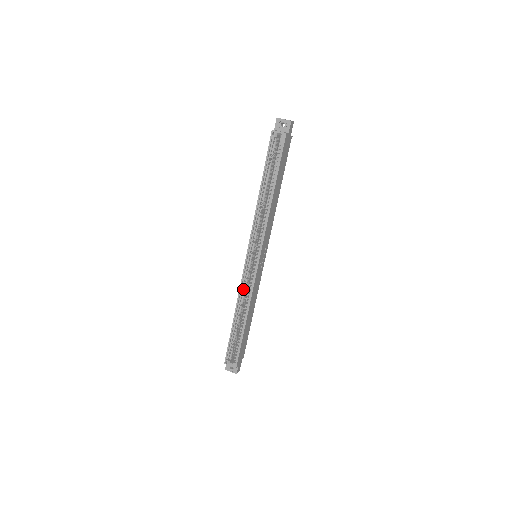
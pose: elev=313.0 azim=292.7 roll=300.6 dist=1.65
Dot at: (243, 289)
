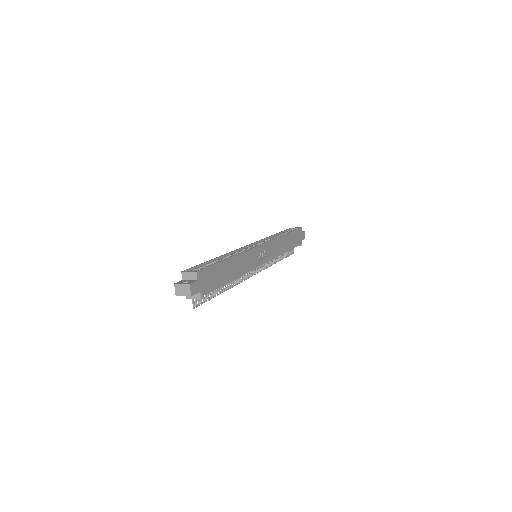
Dot at: (237, 252)
